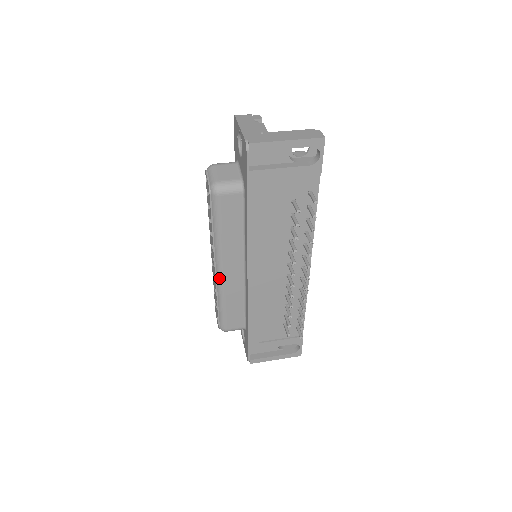
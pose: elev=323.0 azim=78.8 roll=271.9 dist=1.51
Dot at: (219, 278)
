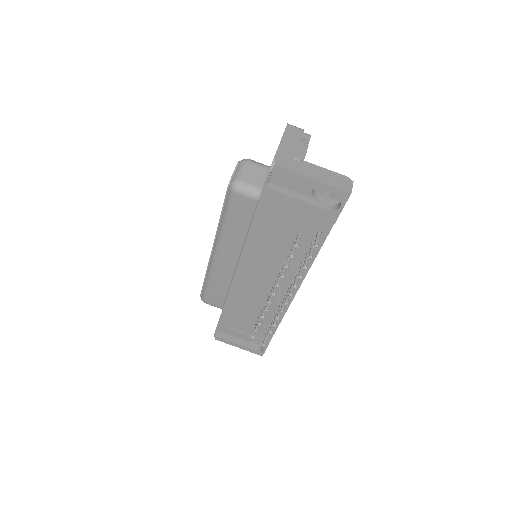
Dot at: (213, 259)
